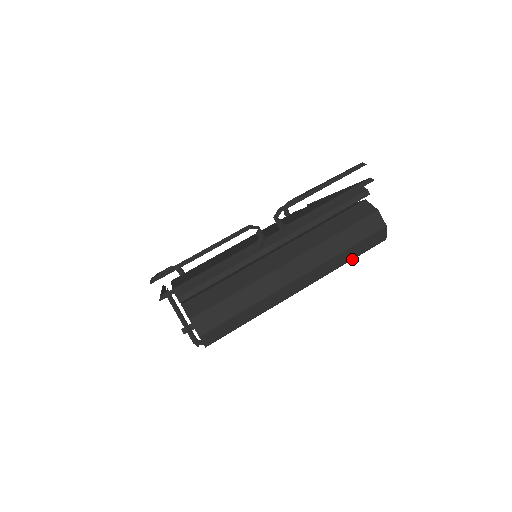
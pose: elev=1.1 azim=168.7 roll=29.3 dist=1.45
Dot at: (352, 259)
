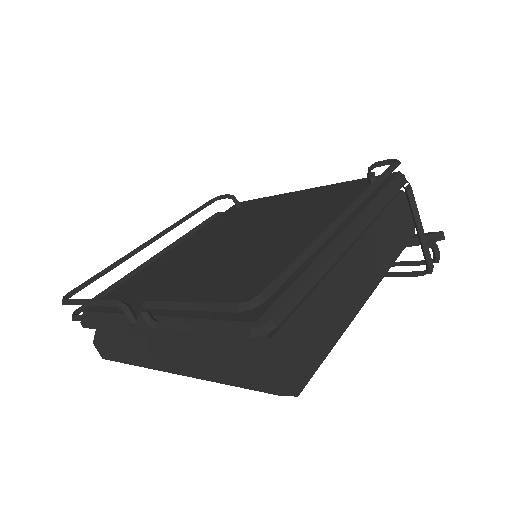
Dot at: occluded
